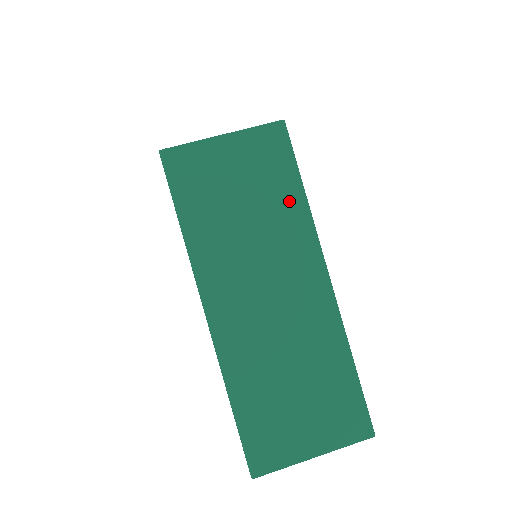
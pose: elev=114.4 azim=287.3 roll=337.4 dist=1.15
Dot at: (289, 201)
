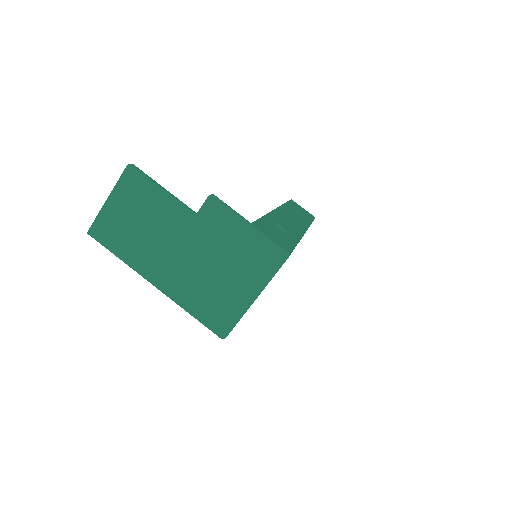
Dot at: occluded
